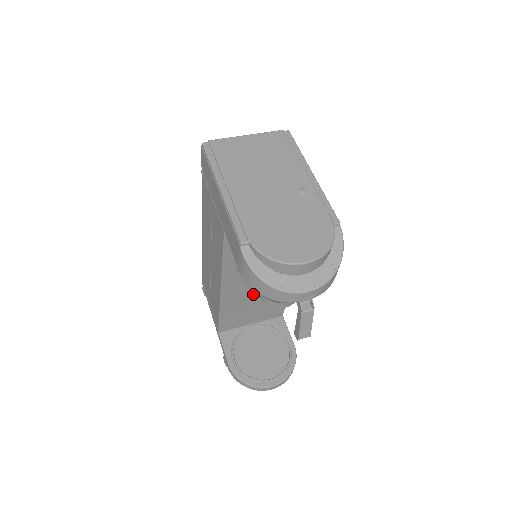
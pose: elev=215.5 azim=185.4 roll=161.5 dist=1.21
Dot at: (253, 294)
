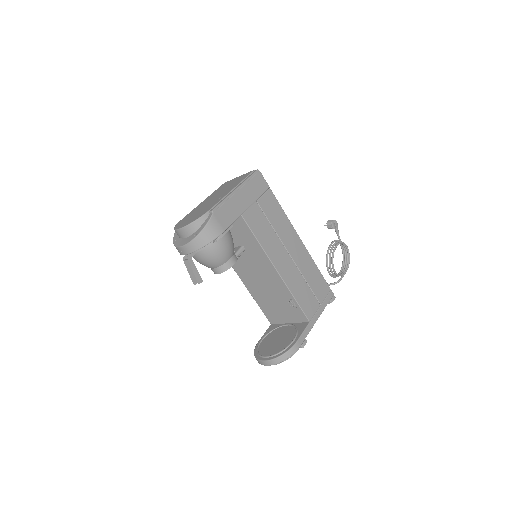
Dot at: (264, 287)
